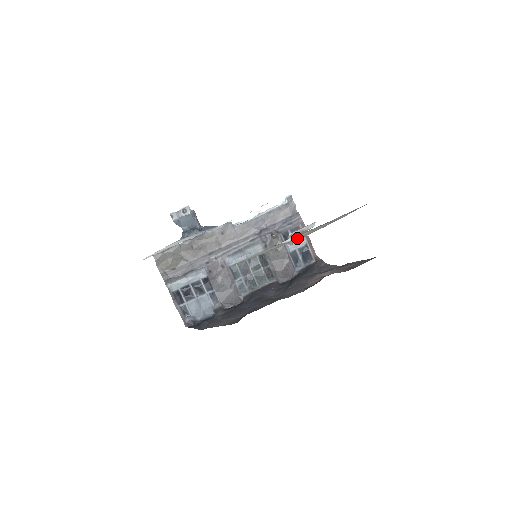
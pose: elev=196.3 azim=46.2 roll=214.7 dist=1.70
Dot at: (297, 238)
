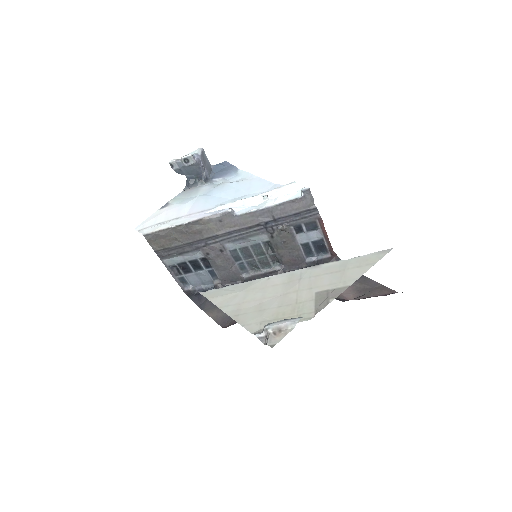
Dot at: (282, 310)
